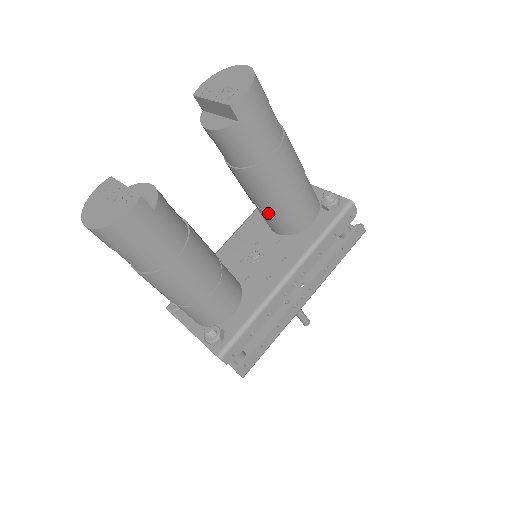
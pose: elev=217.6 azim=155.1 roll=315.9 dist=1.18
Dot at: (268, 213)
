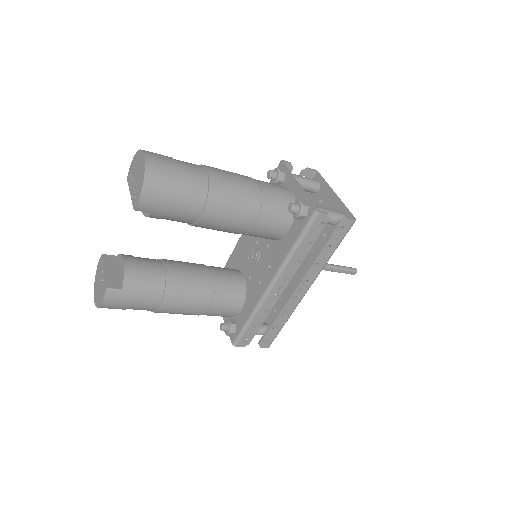
Dot at: occluded
